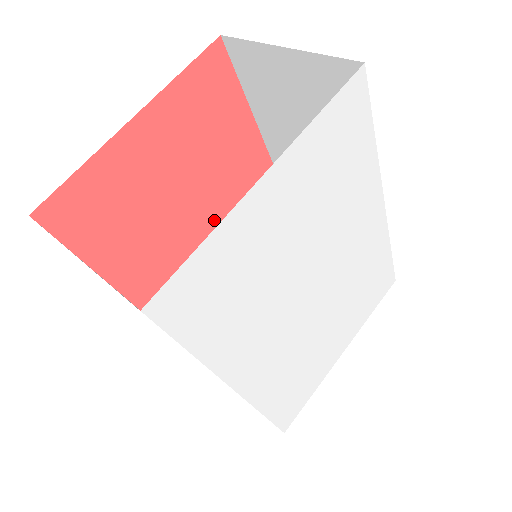
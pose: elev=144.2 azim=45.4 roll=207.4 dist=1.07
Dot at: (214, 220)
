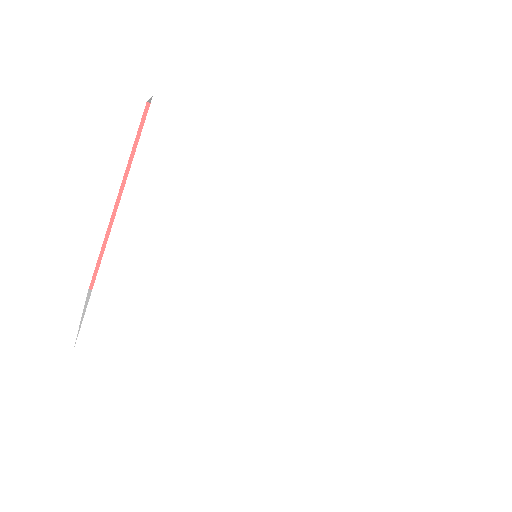
Dot at: occluded
